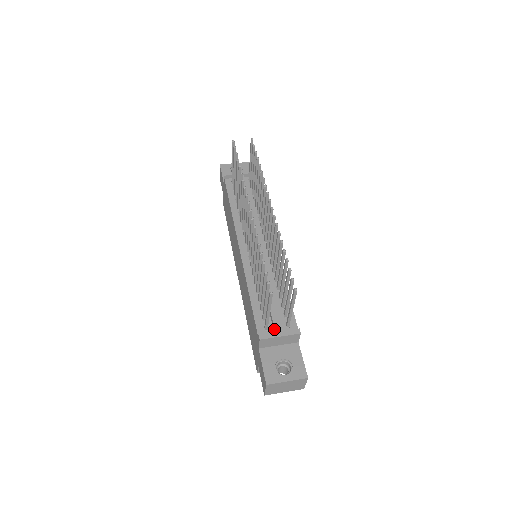
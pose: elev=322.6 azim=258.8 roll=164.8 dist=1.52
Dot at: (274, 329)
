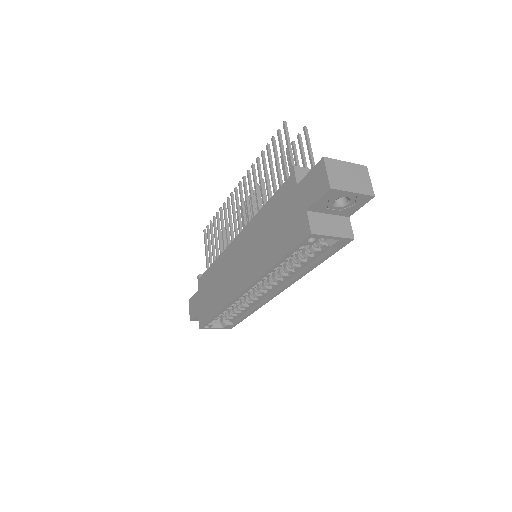
Dot at: occluded
